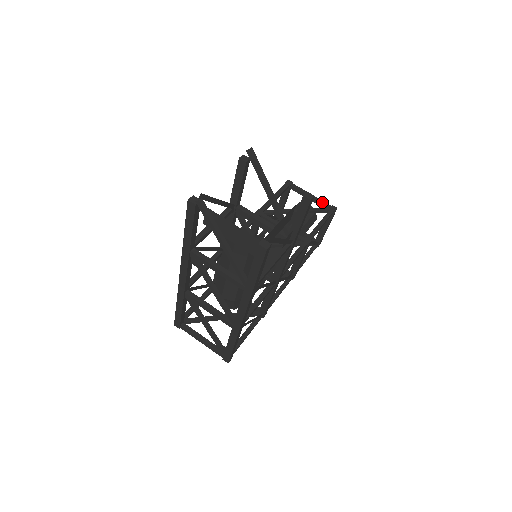
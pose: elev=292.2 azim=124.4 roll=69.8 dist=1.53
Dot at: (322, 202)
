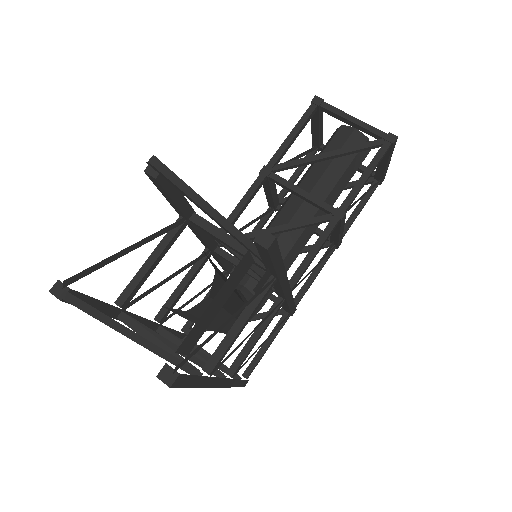
Dot at: (371, 129)
